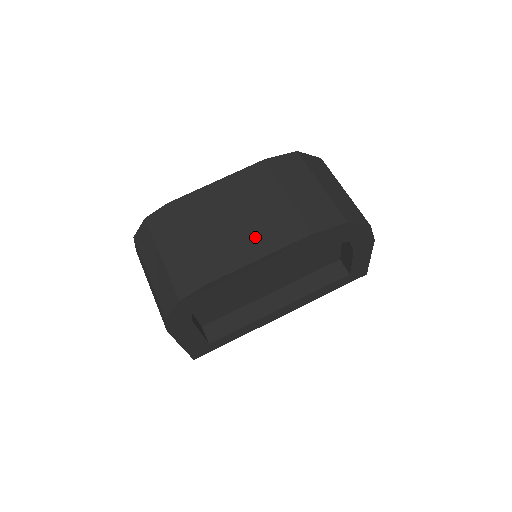
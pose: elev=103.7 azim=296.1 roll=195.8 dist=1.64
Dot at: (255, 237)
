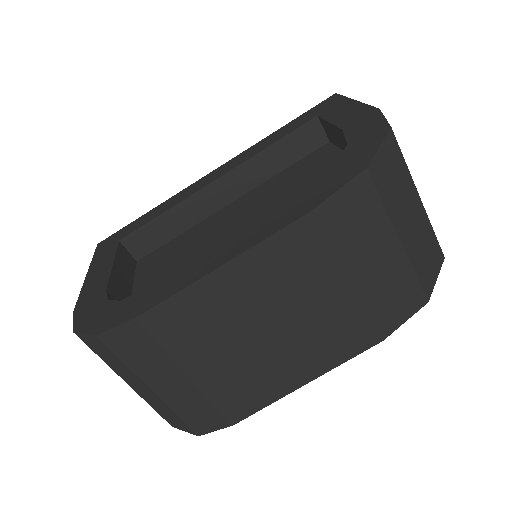
Dot at: (299, 356)
